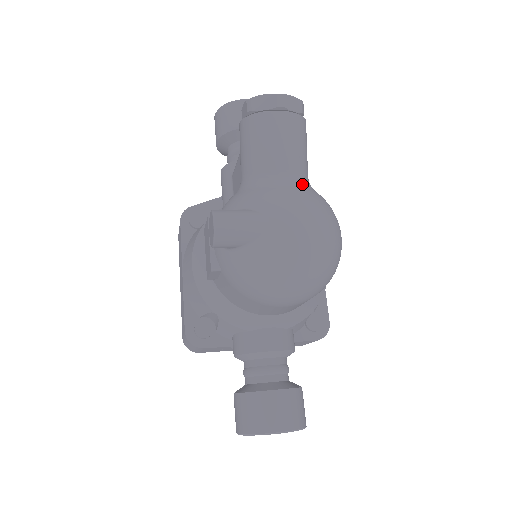
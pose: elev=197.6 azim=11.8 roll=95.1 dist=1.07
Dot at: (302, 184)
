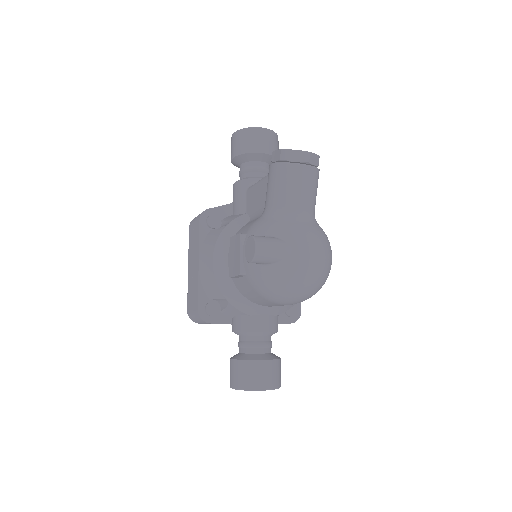
Dot at: (313, 221)
